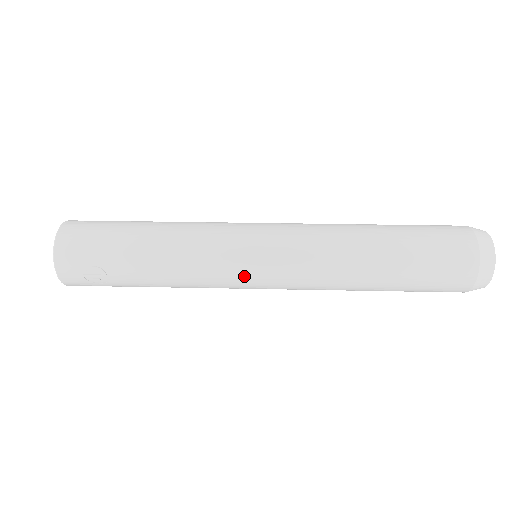
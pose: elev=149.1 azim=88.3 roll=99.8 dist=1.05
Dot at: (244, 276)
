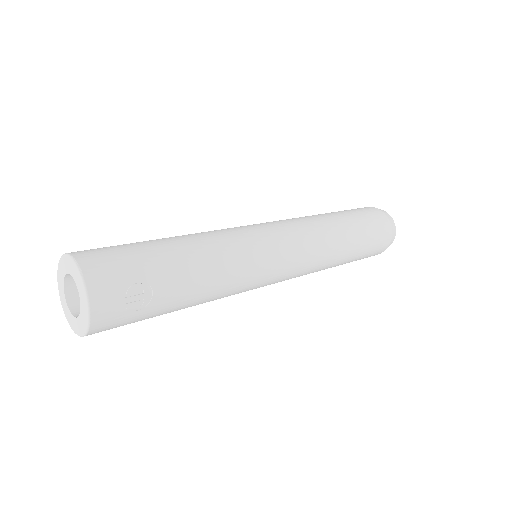
Dot at: (270, 262)
